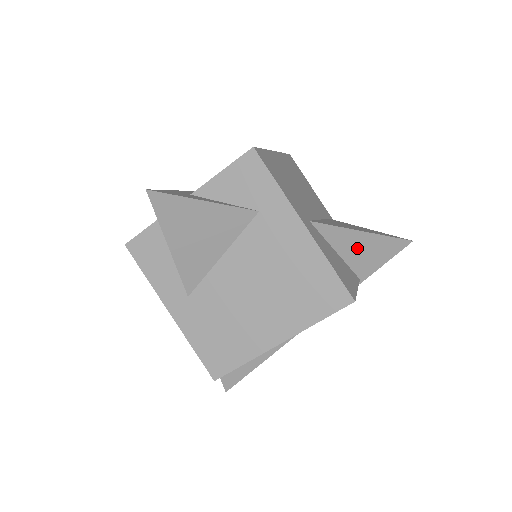
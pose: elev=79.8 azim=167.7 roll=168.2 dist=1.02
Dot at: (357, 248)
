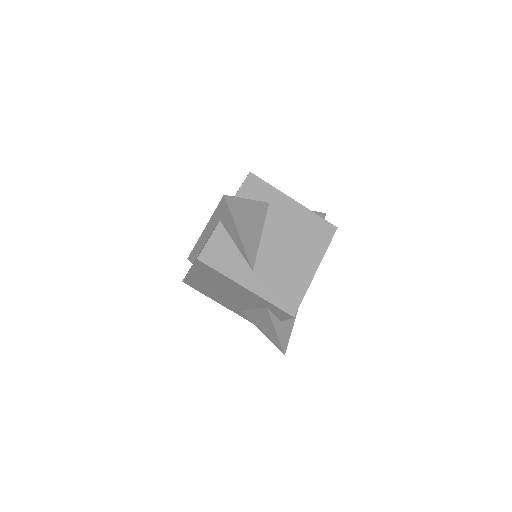
Dot at: occluded
